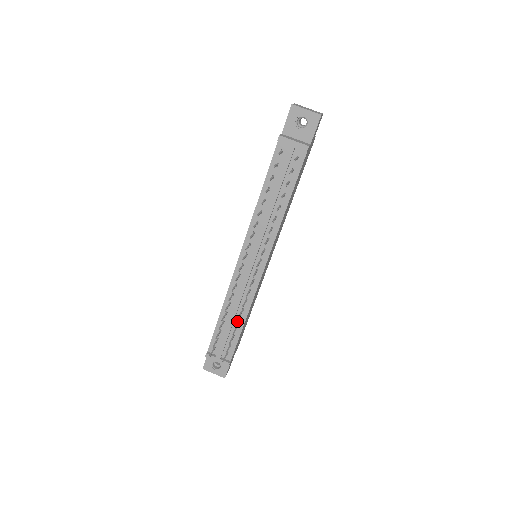
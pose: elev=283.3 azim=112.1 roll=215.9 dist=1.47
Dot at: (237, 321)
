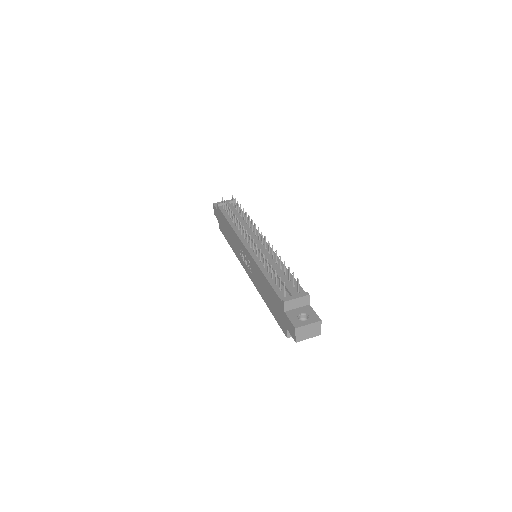
Dot at: occluded
